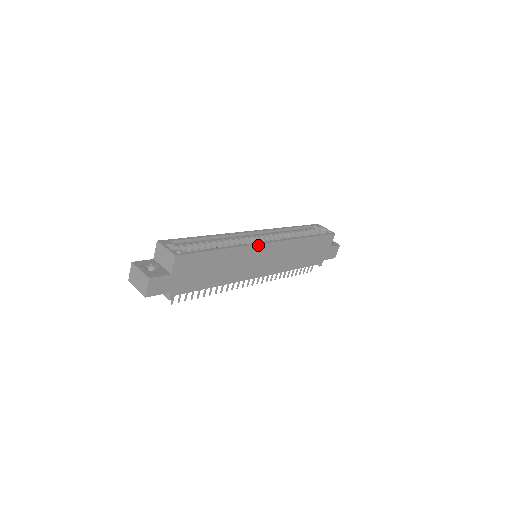
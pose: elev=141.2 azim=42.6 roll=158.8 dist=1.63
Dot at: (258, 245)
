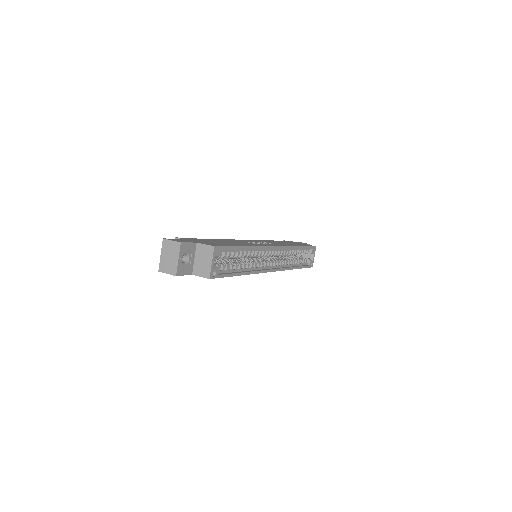
Dot at: (264, 272)
